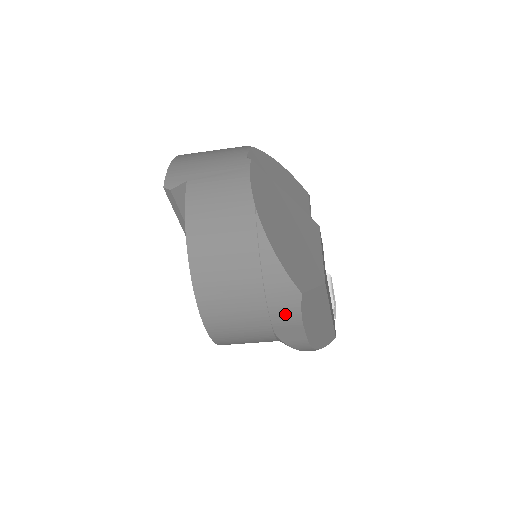
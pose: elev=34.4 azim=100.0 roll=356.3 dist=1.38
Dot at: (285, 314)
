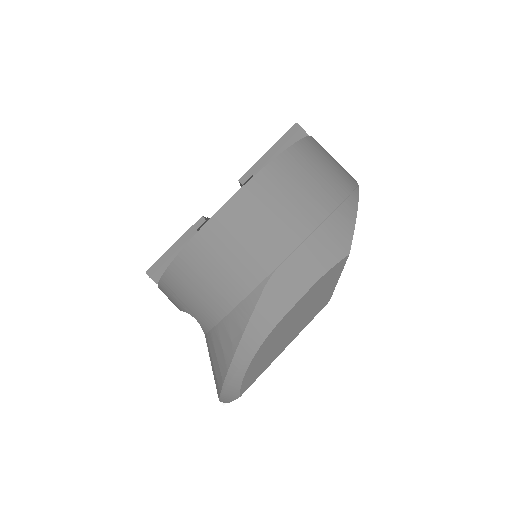
Dot at: (315, 257)
